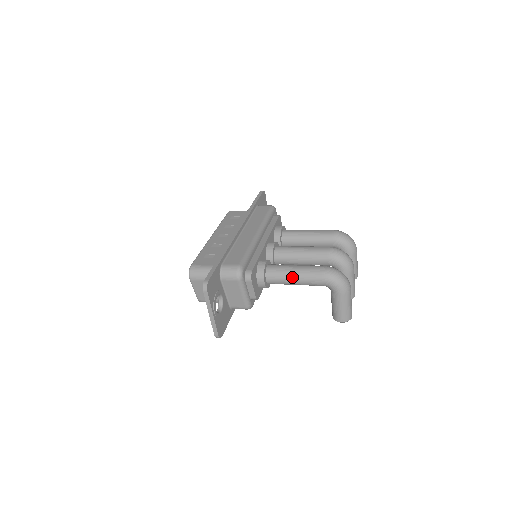
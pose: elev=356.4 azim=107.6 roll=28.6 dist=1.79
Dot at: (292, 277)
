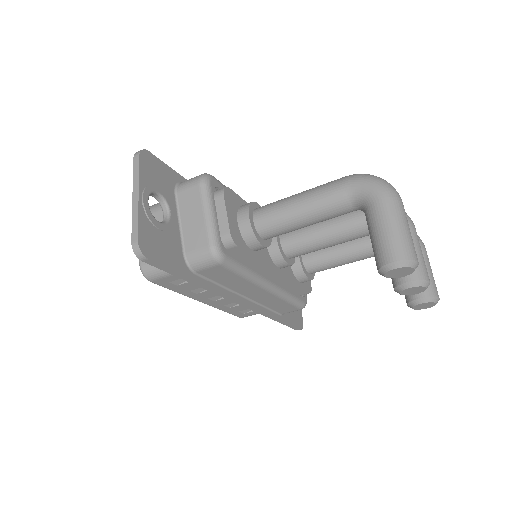
Dot at: (294, 198)
